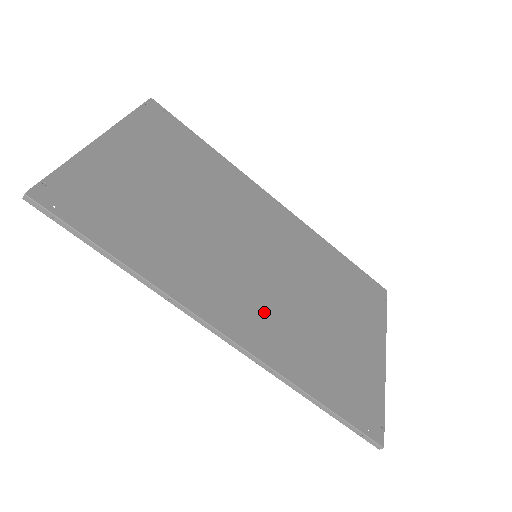
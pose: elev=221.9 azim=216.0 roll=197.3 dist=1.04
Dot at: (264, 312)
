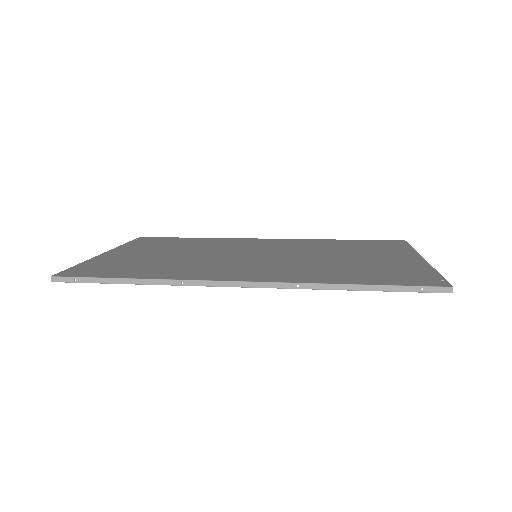
Dot at: (275, 269)
